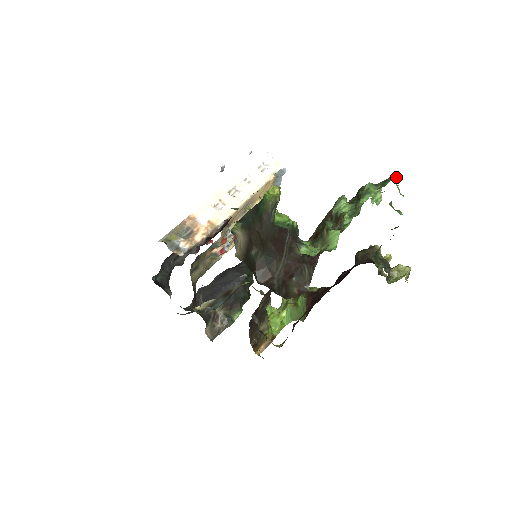
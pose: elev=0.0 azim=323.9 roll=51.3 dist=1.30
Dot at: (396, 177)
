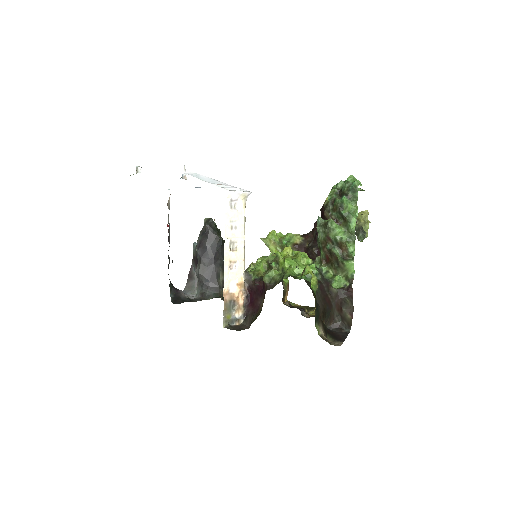
Dot at: (358, 182)
